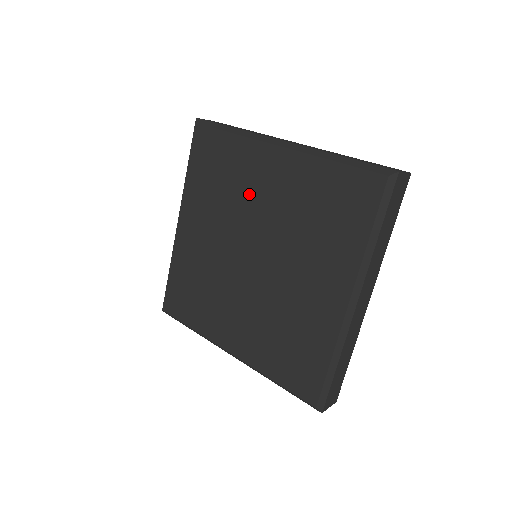
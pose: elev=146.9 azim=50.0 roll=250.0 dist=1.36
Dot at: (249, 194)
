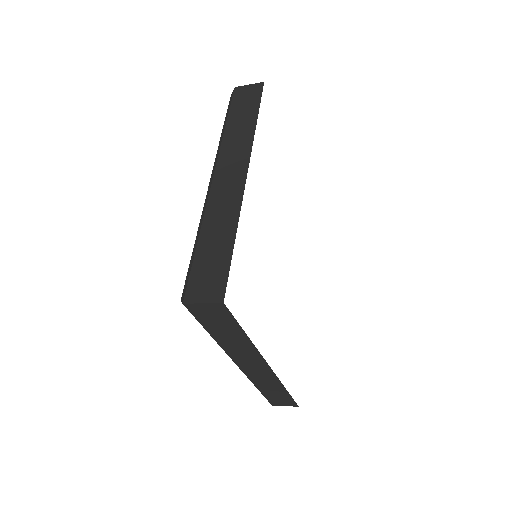
Dot at: occluded
